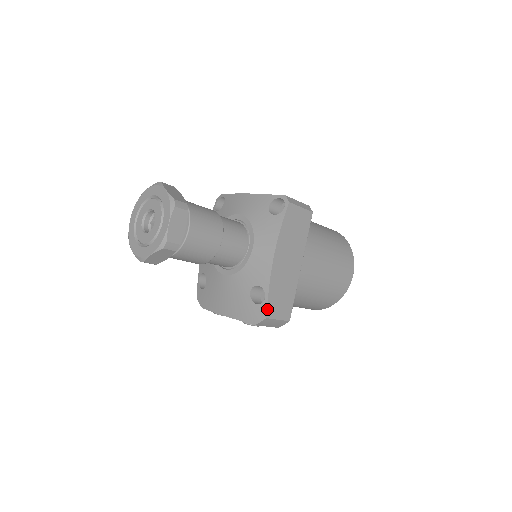
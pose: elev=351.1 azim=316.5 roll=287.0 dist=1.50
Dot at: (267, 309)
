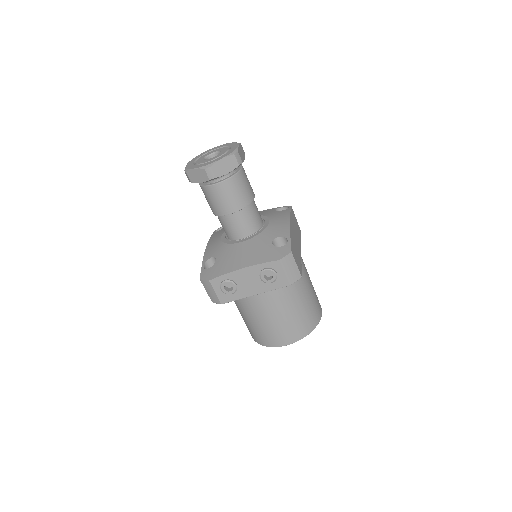
Dot at: (291, 247)
